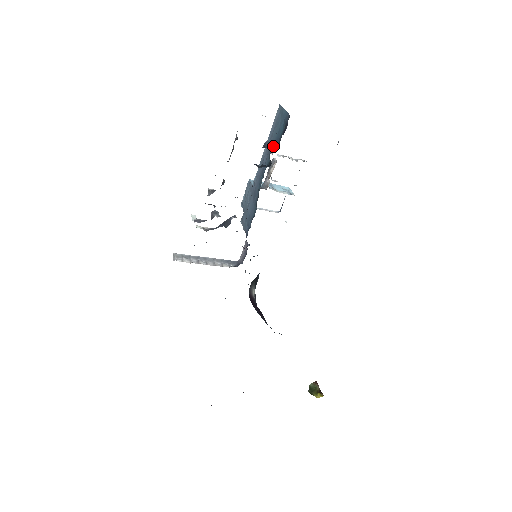
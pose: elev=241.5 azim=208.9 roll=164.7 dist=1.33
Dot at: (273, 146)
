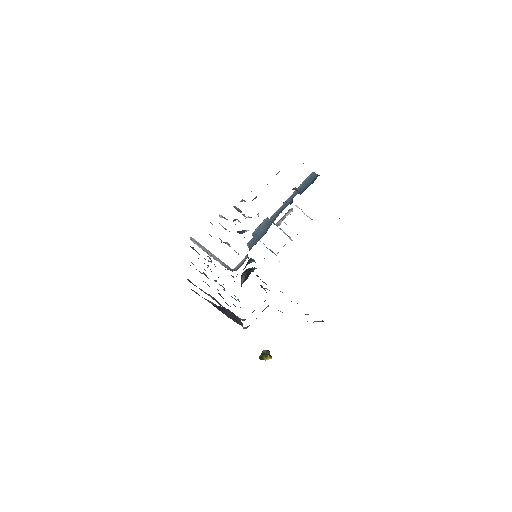
Dot at: (298, 192)
